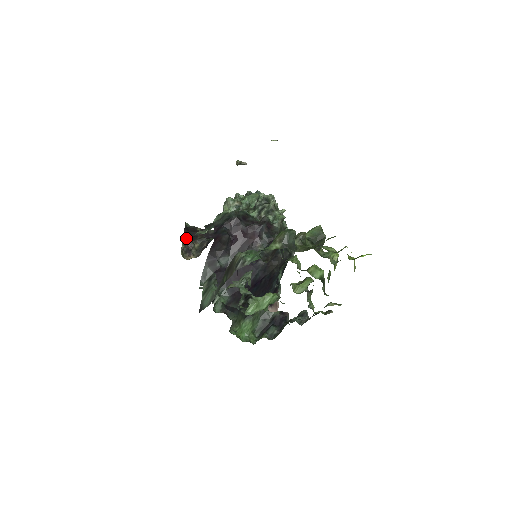
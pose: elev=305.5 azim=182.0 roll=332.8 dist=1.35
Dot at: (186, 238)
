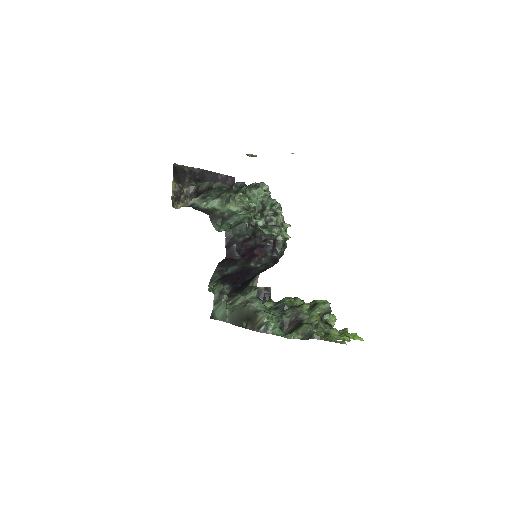
Dot at: (175, 183)
